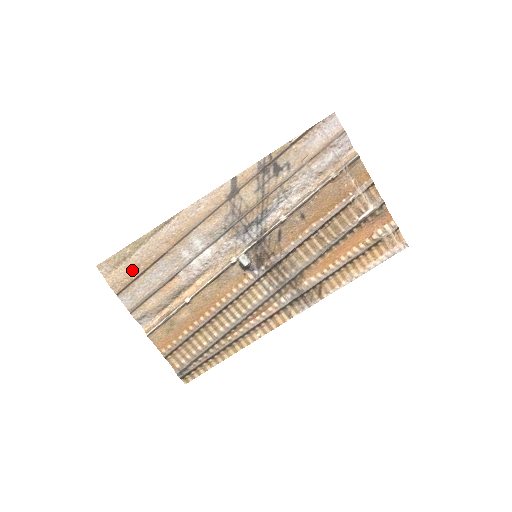
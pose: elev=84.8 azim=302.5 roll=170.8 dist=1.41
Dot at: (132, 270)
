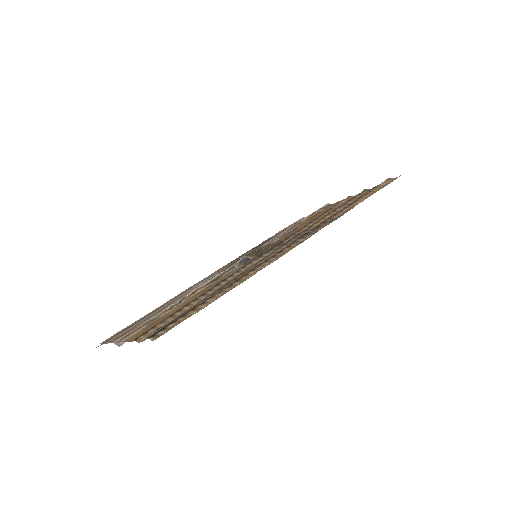
Dot at: occluded
